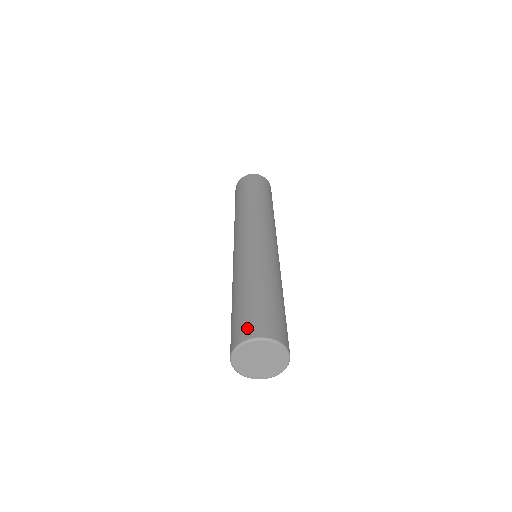
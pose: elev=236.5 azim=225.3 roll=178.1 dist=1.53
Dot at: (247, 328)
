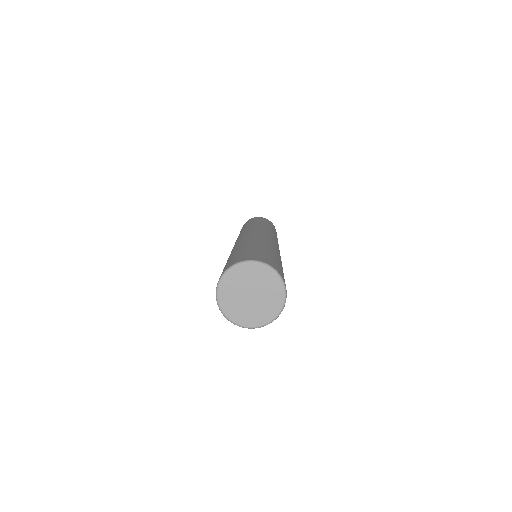
Dot at: (263, 258)
